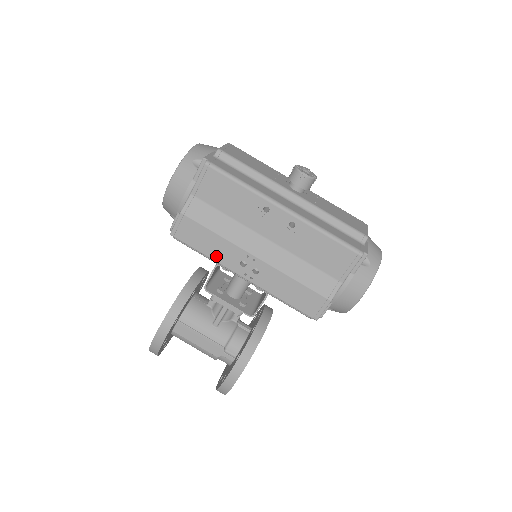
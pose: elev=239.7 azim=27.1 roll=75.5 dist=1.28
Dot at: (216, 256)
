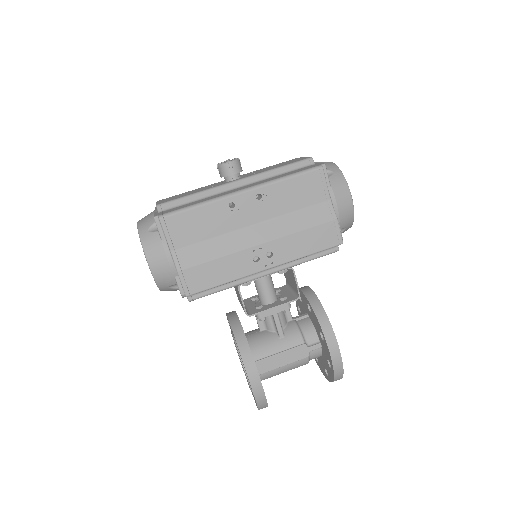
Dot at: (233, 275)
